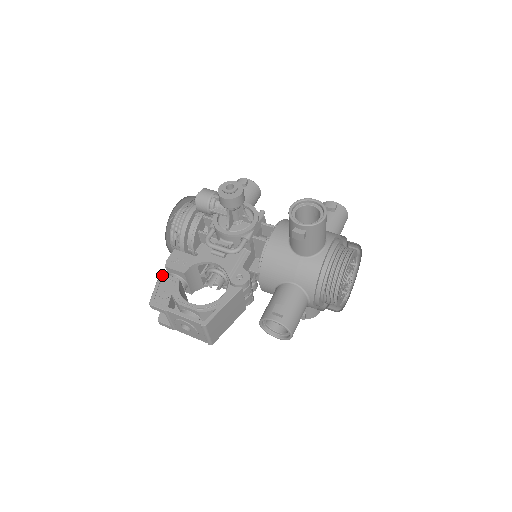
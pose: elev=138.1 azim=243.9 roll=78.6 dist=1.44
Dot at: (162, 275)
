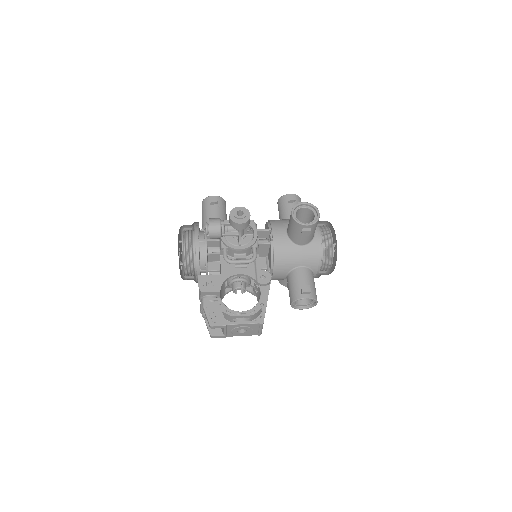
Dot at: (204, 300)
